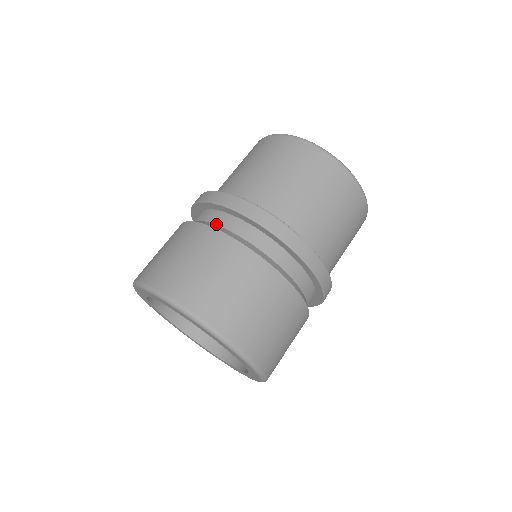
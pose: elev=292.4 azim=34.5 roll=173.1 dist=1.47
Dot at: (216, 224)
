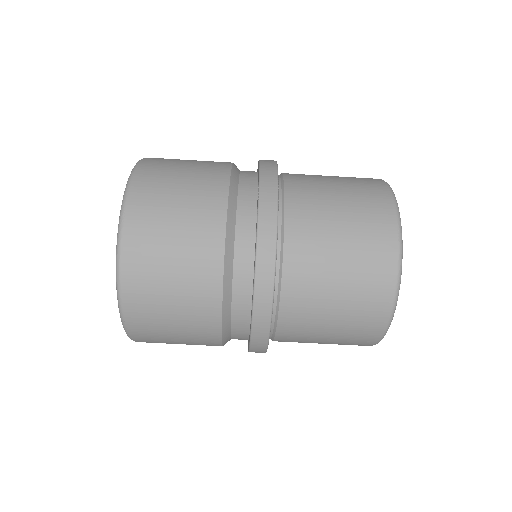
Dot at: (237, 215)
